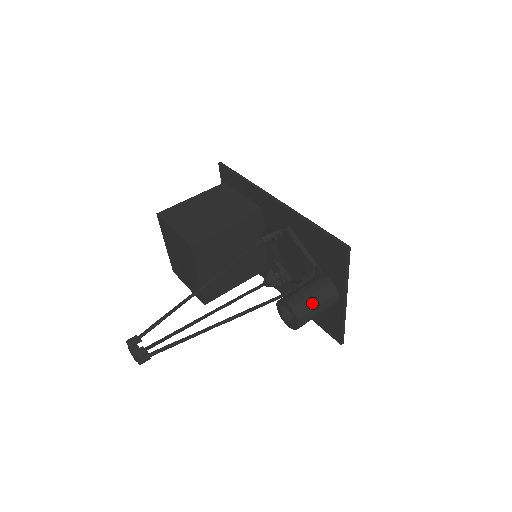
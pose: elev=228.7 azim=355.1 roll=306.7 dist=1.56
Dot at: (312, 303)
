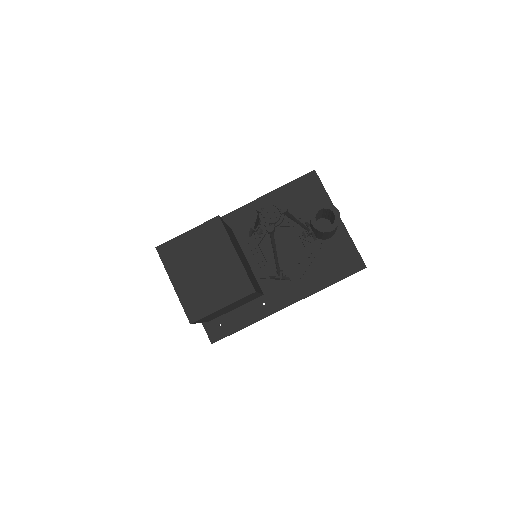
Dot at: occluded
